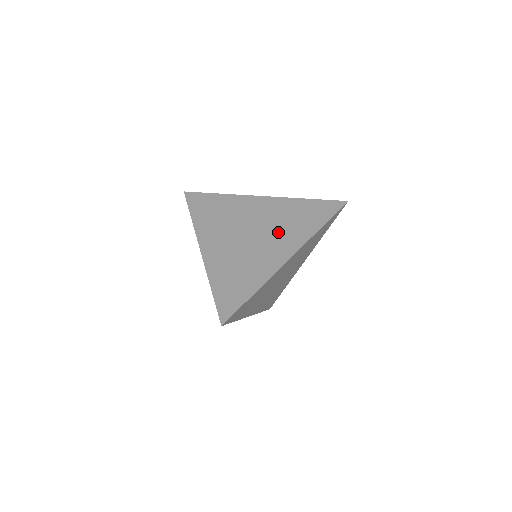
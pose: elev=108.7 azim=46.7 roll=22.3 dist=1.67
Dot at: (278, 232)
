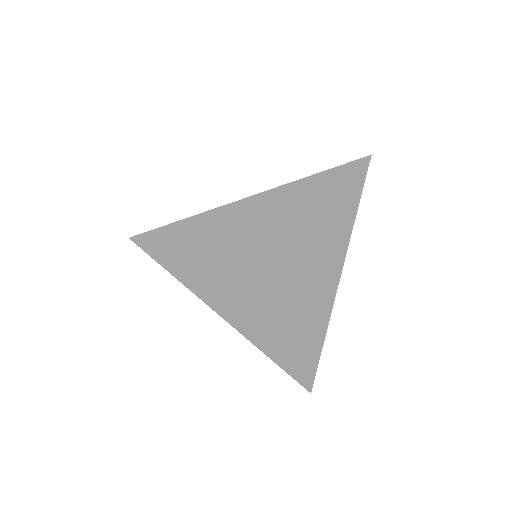
Dot at: occluded
